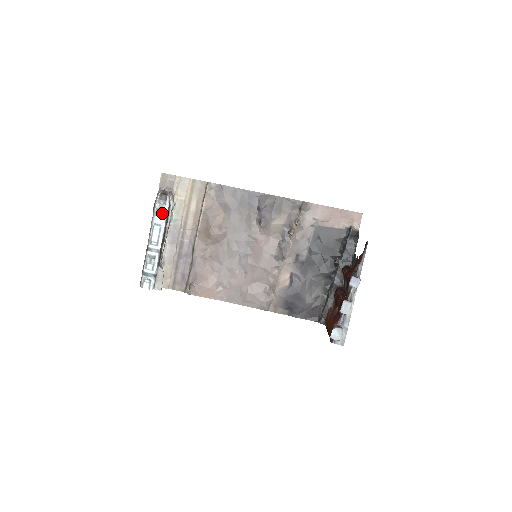
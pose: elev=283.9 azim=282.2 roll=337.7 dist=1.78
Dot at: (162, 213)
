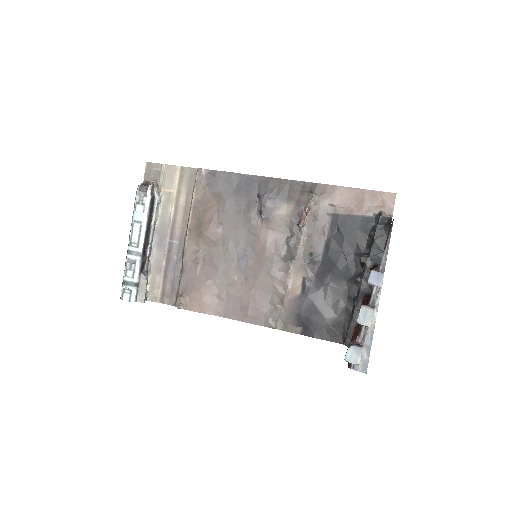
Dot at: (142, 207)
